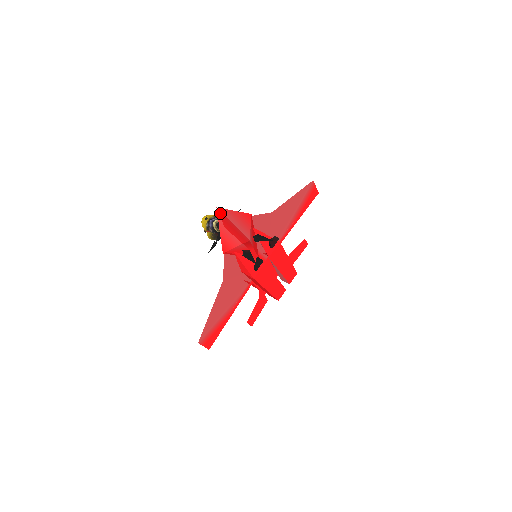
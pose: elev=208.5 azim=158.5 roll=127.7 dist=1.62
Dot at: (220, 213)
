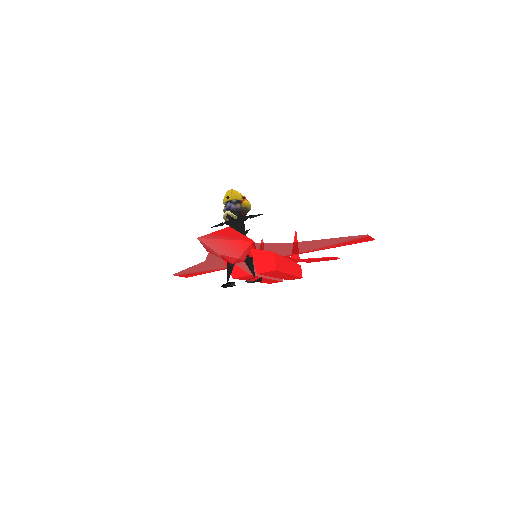
Dot at: (201, 241)
